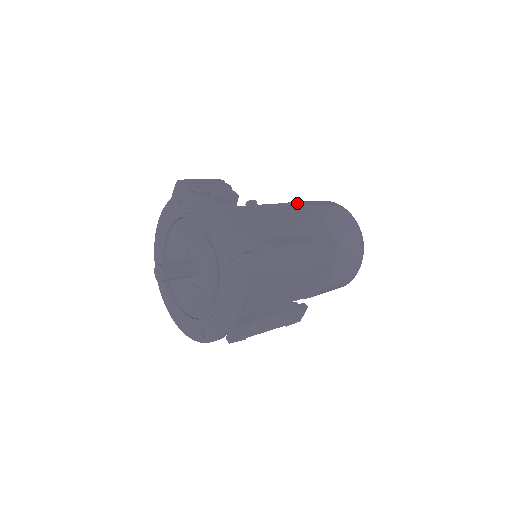
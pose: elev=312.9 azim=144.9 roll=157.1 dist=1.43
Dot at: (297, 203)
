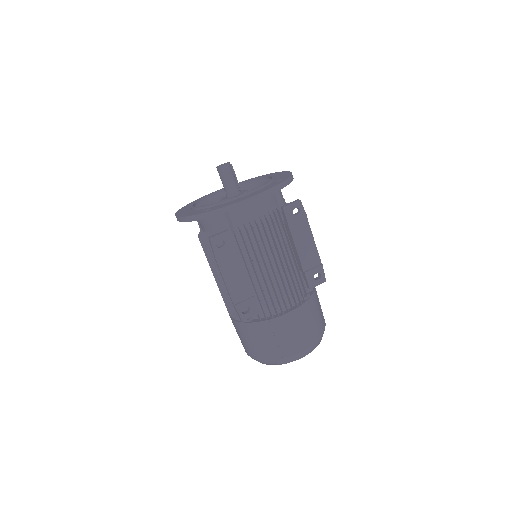
Dot at: occluded
